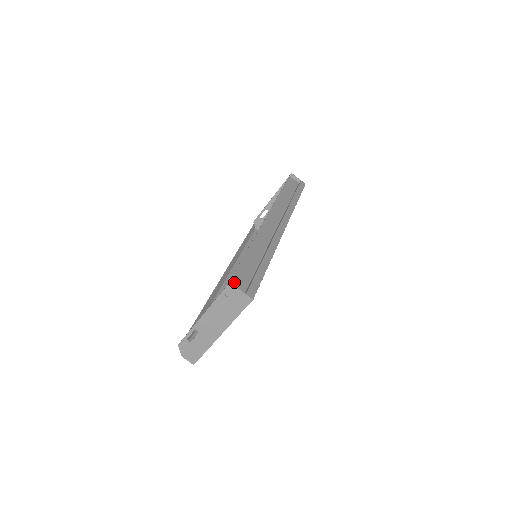
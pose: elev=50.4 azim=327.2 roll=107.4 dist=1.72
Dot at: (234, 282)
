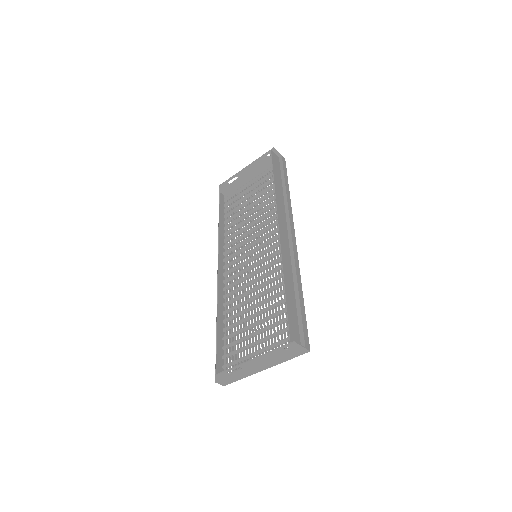
Dot at: (292, 335)
